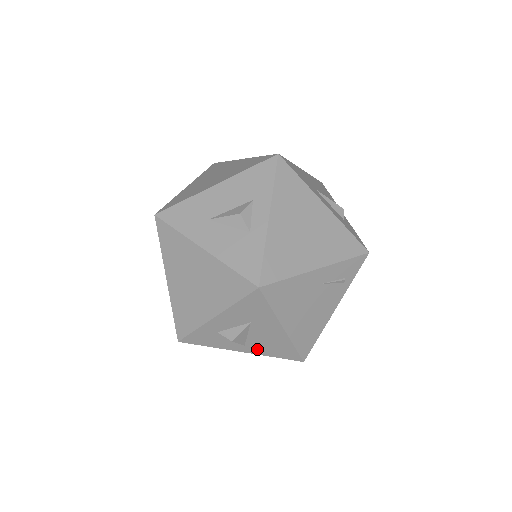
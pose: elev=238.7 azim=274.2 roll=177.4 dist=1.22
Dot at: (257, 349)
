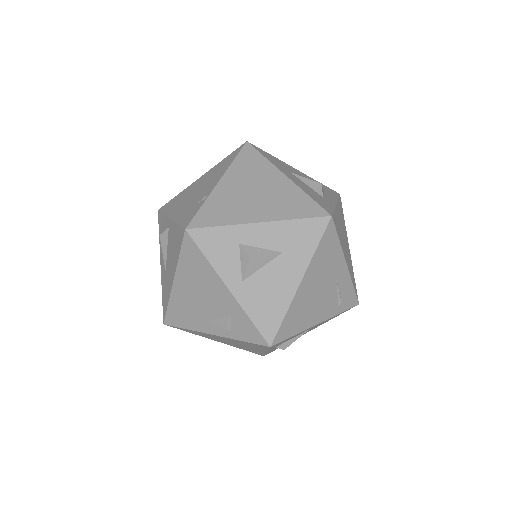
Dot at: (248, 295)
